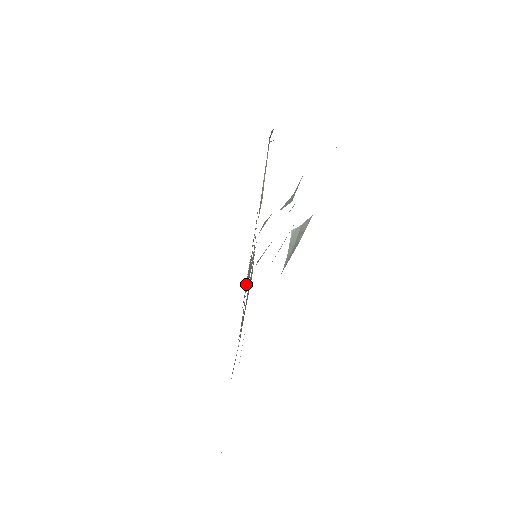
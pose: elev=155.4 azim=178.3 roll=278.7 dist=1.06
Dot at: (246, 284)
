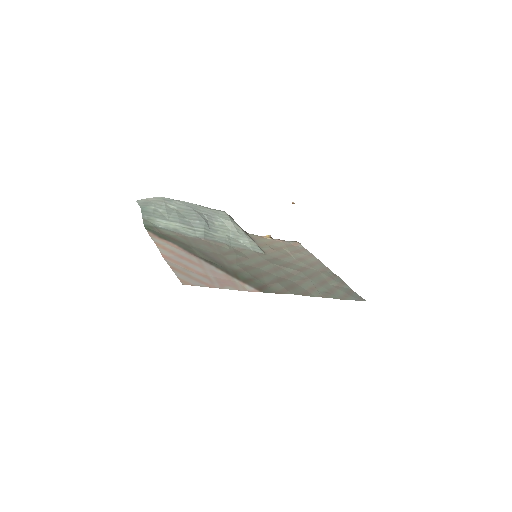
Dot at: (295, 281)
